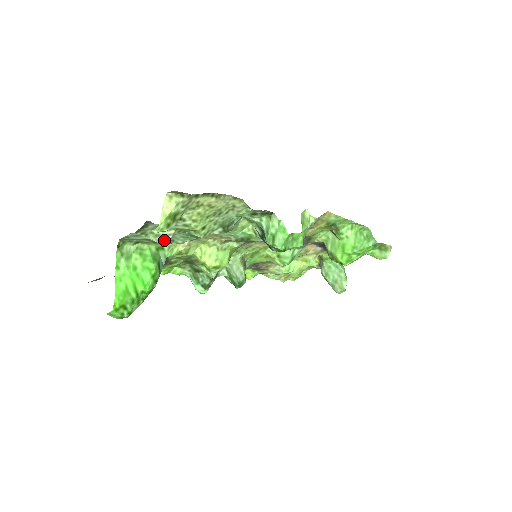
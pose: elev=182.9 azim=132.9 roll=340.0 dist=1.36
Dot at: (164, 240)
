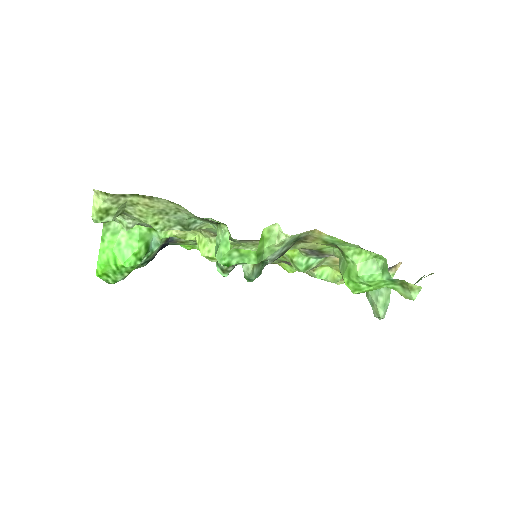
Dot at: (126, 227)
